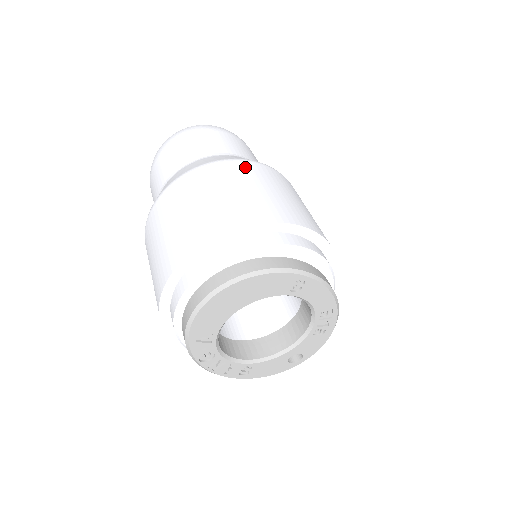
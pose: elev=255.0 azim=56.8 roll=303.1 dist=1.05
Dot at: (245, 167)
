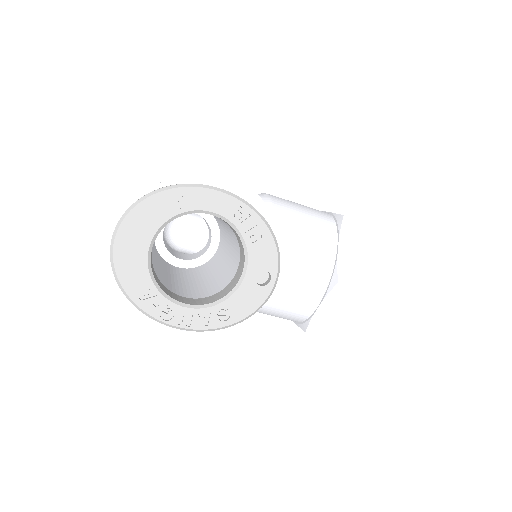
Dot at: occluded
